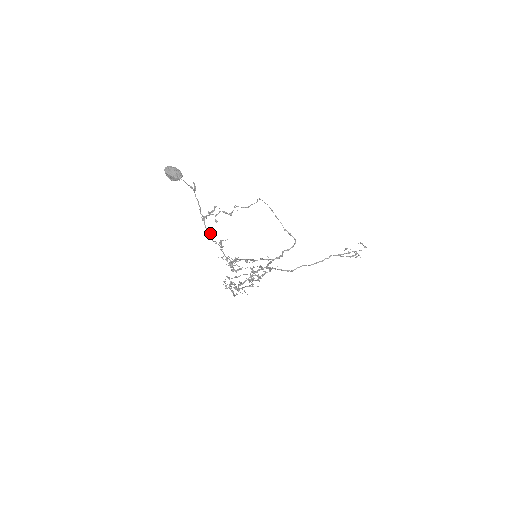
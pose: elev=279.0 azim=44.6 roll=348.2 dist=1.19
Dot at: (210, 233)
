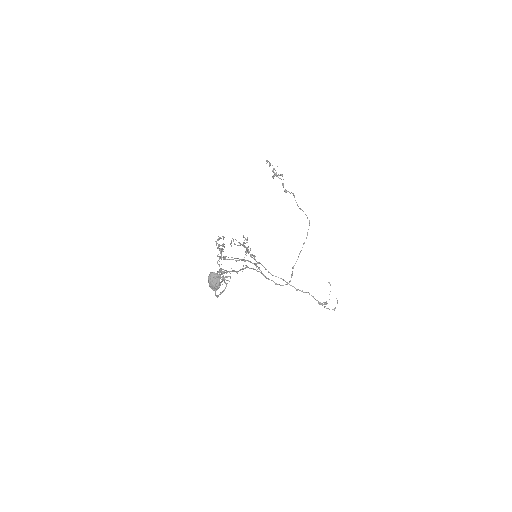
Dot at: occluded
